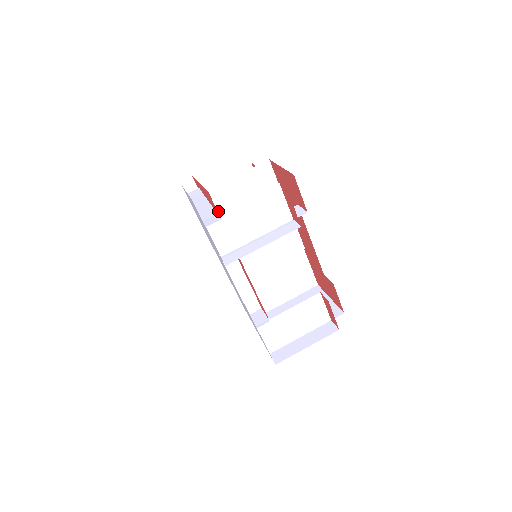
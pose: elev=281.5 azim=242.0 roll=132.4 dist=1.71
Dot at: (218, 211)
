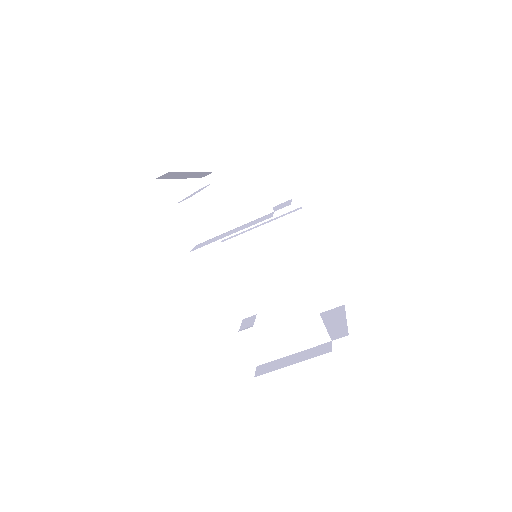
Dot at: occluded
